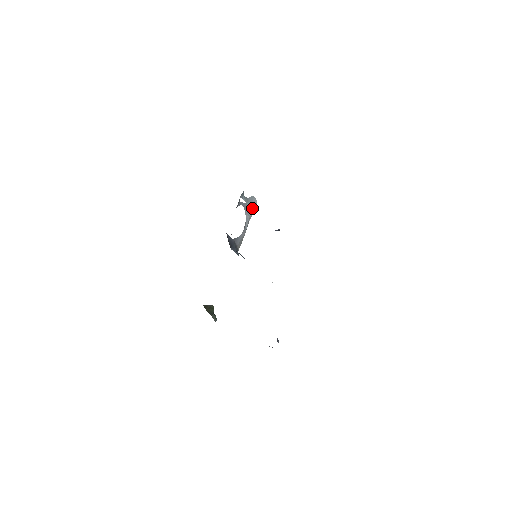
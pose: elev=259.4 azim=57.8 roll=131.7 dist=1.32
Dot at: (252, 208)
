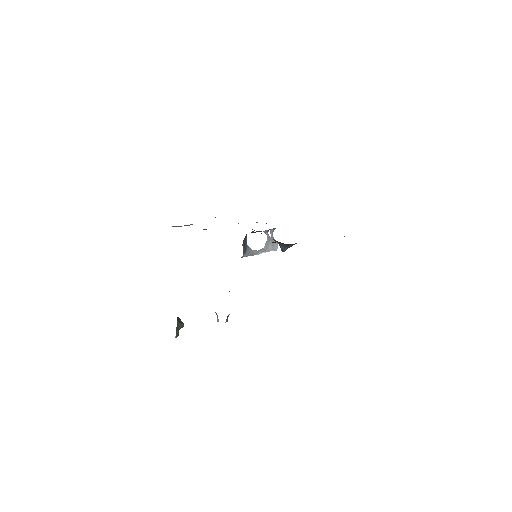
Dot at: (271, 248)
